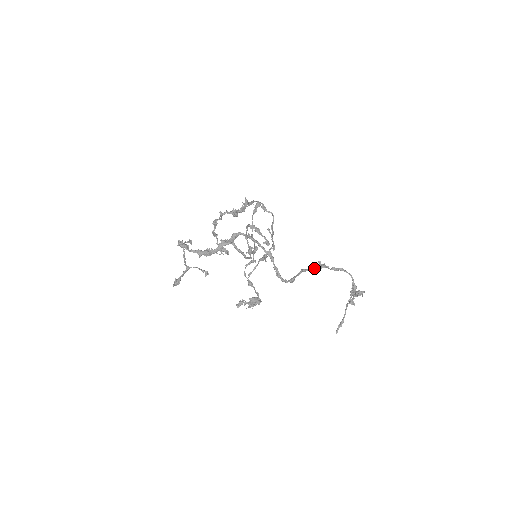
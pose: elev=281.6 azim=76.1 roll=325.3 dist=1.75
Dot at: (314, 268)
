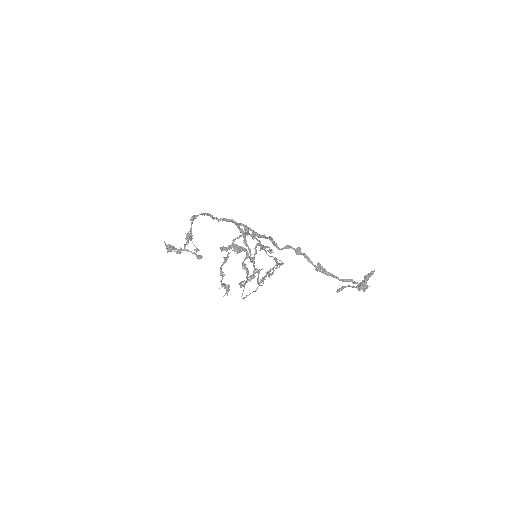
Dot at: (316, 266)
